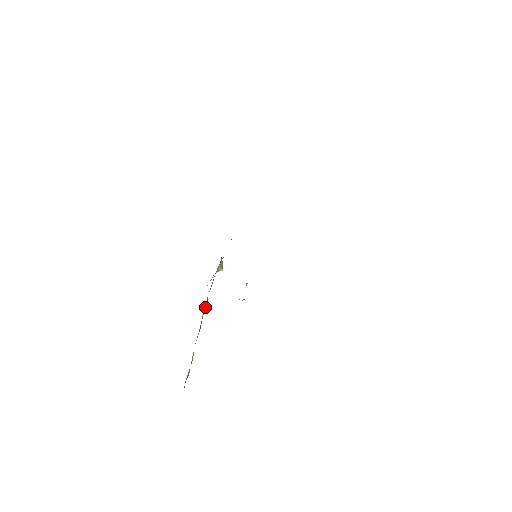
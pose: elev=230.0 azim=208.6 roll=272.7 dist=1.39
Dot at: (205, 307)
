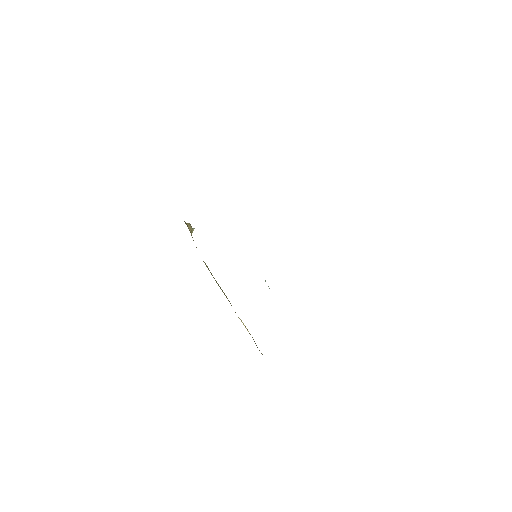
Dot at: (210, 272)
